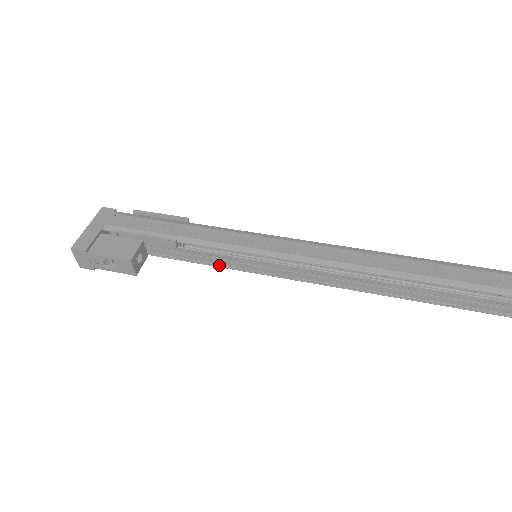
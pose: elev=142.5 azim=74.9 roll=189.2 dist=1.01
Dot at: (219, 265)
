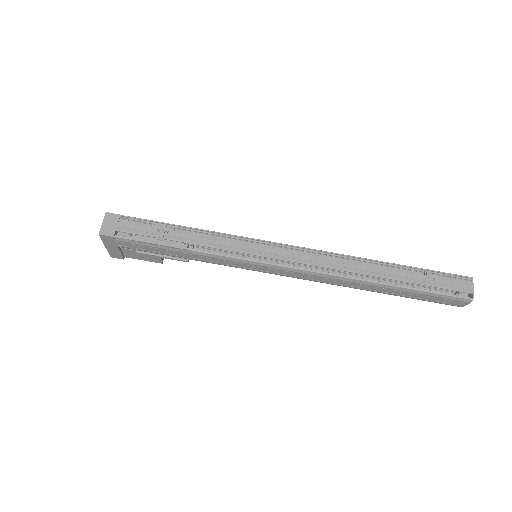
Dot at: occluded
